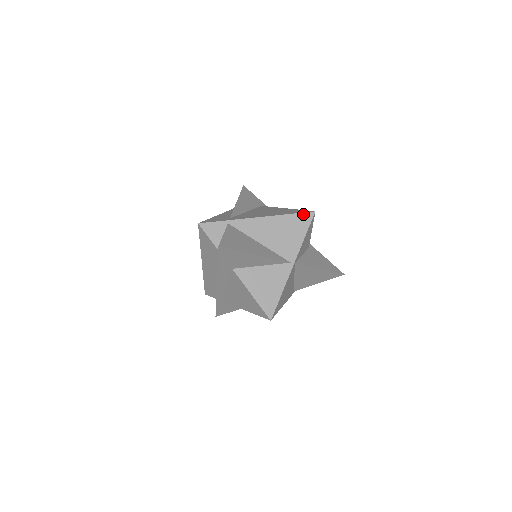
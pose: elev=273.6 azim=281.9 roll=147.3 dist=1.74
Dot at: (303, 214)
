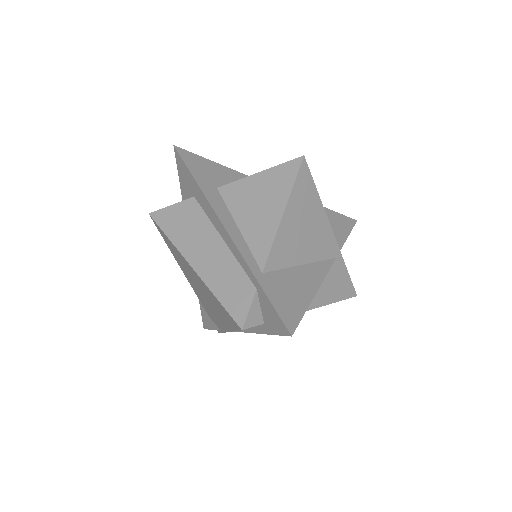
Dot at: occluded
